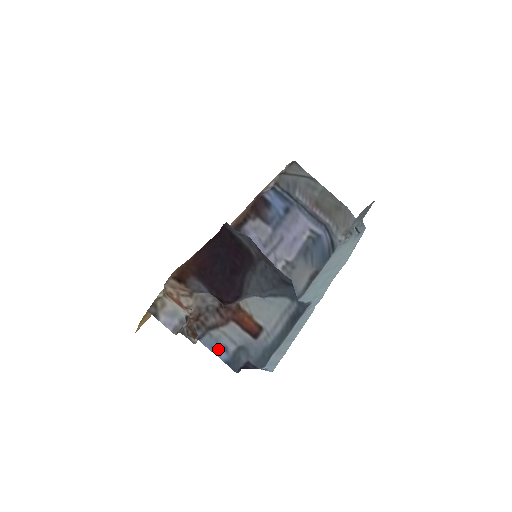
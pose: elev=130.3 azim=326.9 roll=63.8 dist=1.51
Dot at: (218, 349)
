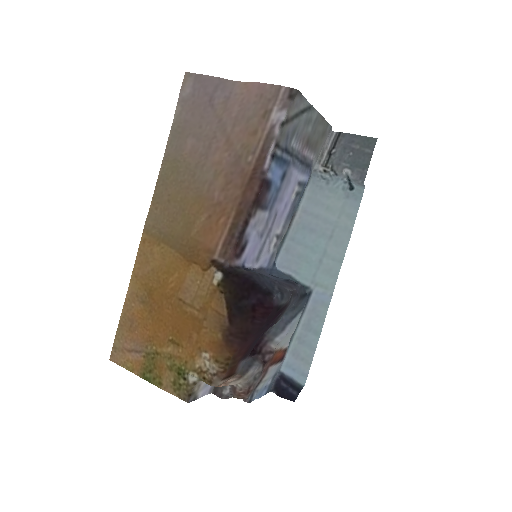
Dot at: (261, 393)
